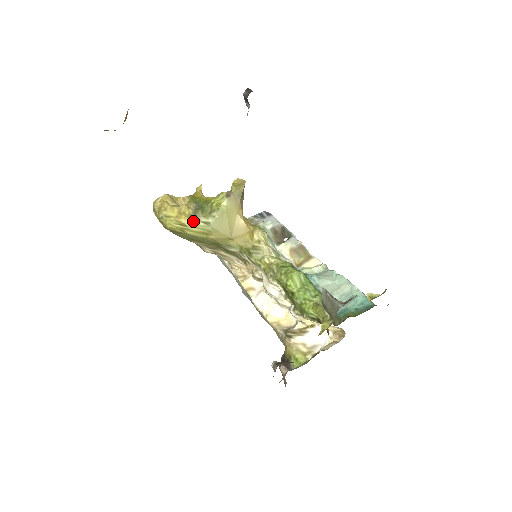
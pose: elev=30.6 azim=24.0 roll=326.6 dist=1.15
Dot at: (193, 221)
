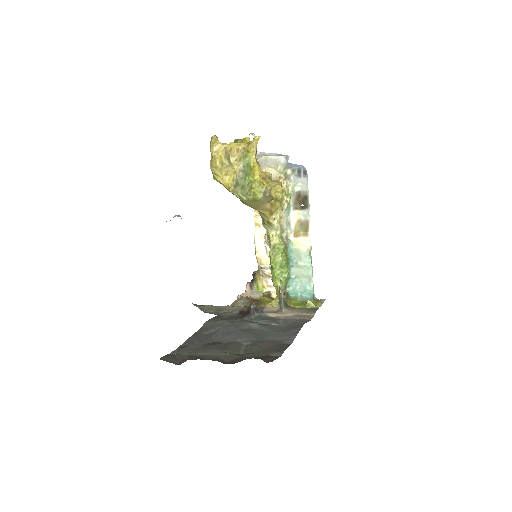
Dot at: (233, 190)
